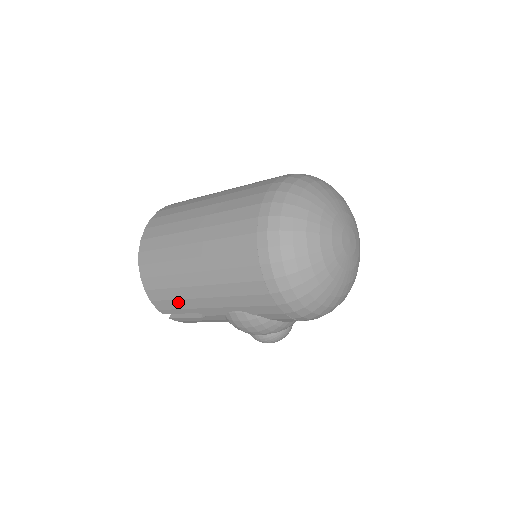
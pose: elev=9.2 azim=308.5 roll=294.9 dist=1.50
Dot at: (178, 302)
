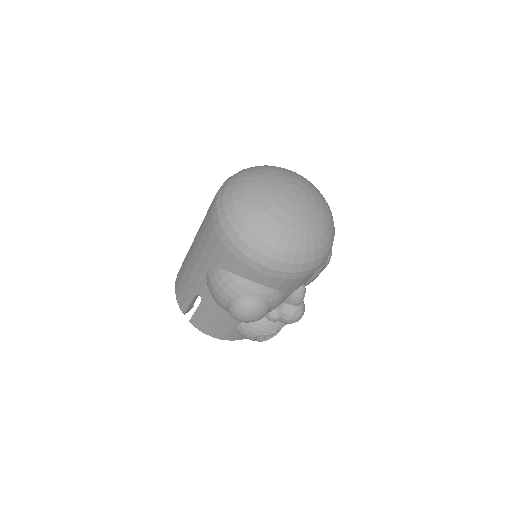
Dot at: (186, 287)
